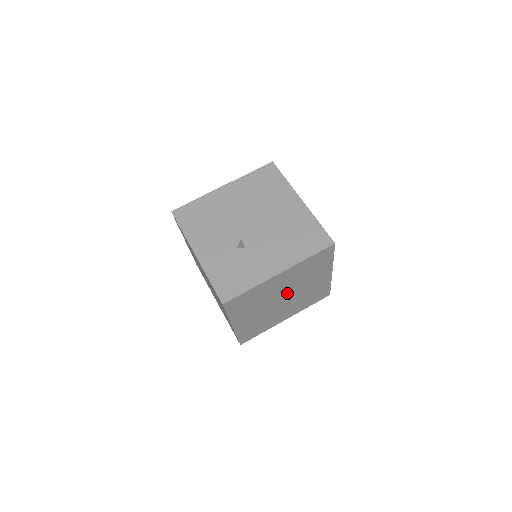
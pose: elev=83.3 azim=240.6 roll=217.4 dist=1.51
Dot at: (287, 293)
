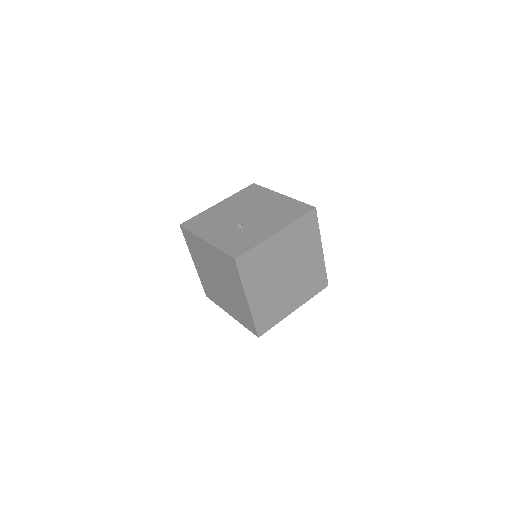
Dot at: (288, 266)
